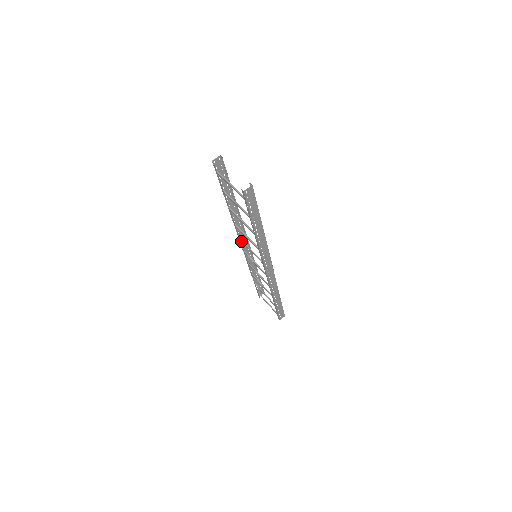
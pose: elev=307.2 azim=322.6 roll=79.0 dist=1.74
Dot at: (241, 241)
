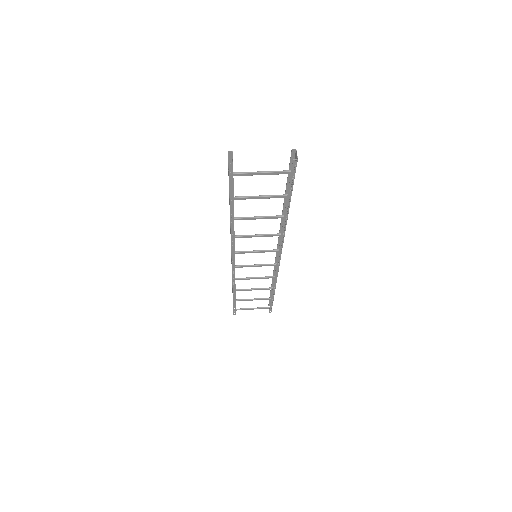
Dot at: occluded
